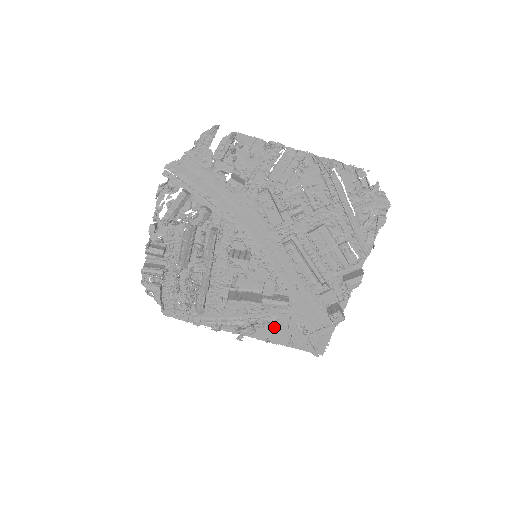
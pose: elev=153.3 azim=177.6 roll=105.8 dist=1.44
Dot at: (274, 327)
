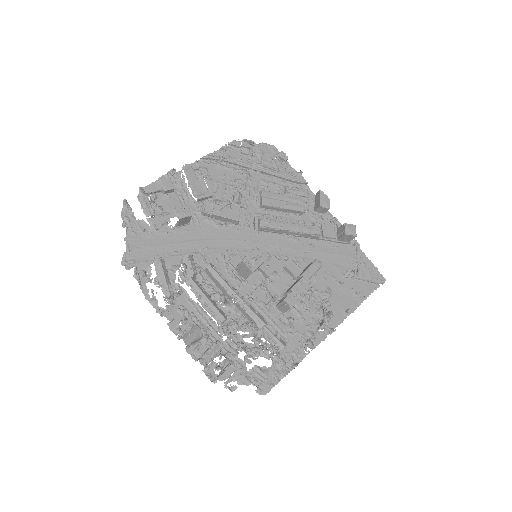
Dot at: (336, 298)
